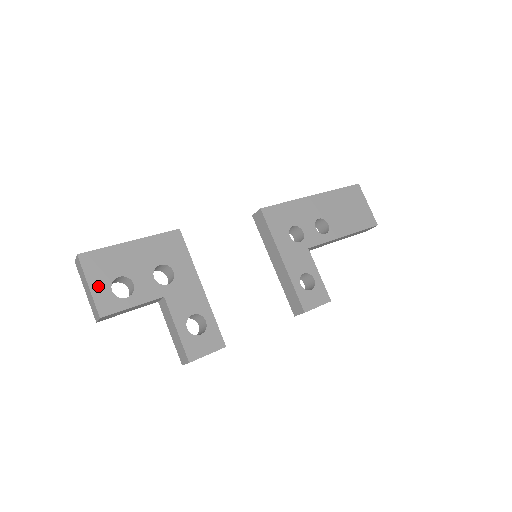
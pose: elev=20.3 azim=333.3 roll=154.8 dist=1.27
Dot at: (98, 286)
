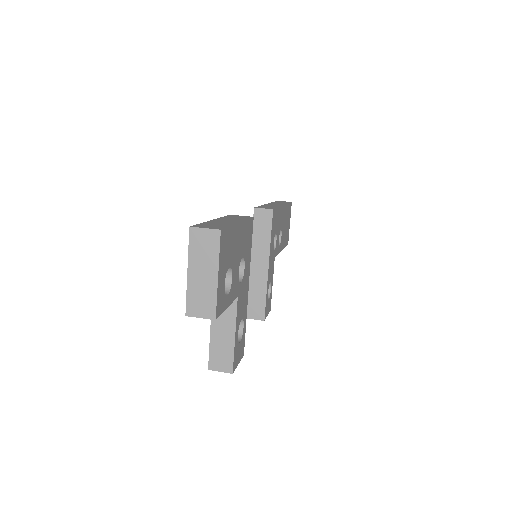
Dot at: (221, 277)
